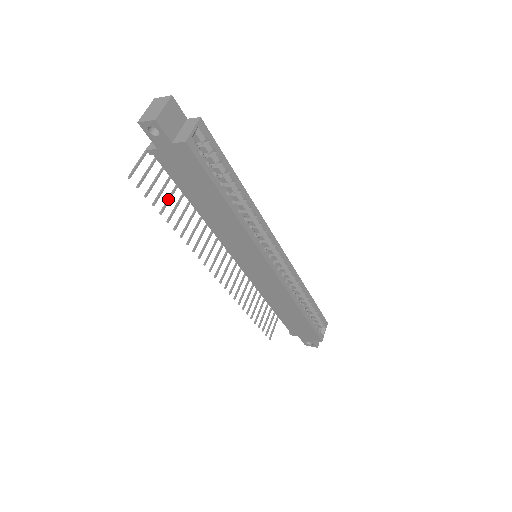
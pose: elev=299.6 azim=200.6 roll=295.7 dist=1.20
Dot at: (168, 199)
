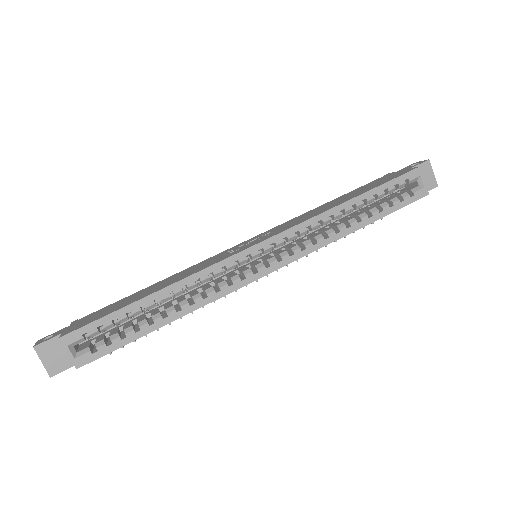
Dot at: occluded
